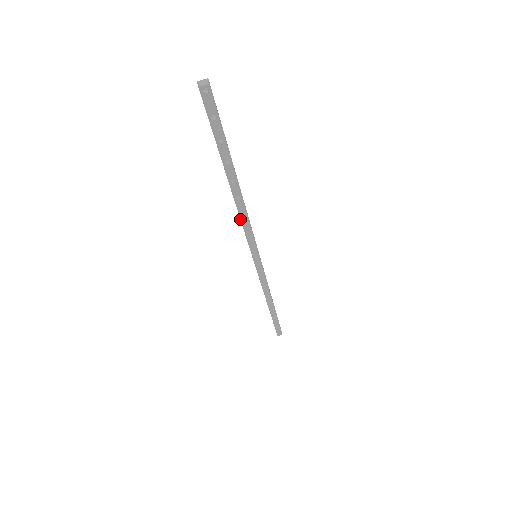
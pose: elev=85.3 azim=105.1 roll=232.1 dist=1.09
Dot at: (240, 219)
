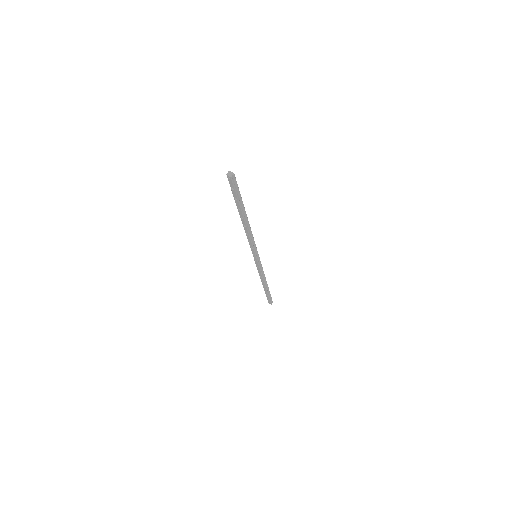
Dot at: (246, 234)
